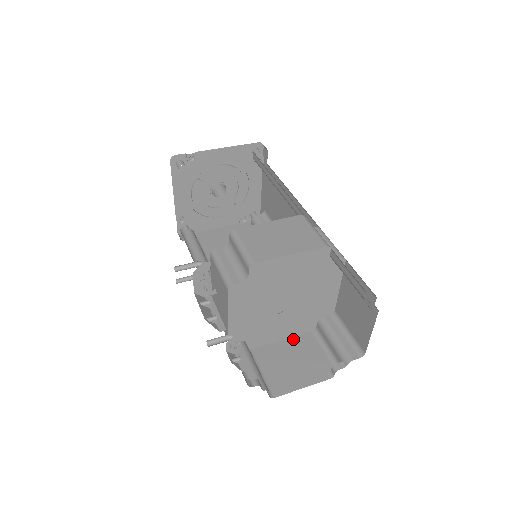
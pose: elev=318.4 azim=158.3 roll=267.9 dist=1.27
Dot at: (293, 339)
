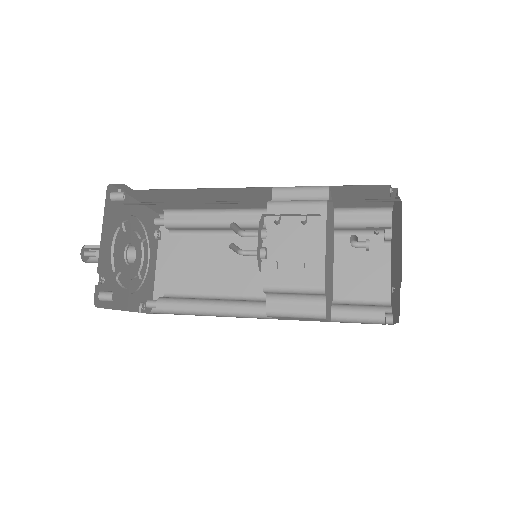
Dot at: occluded
